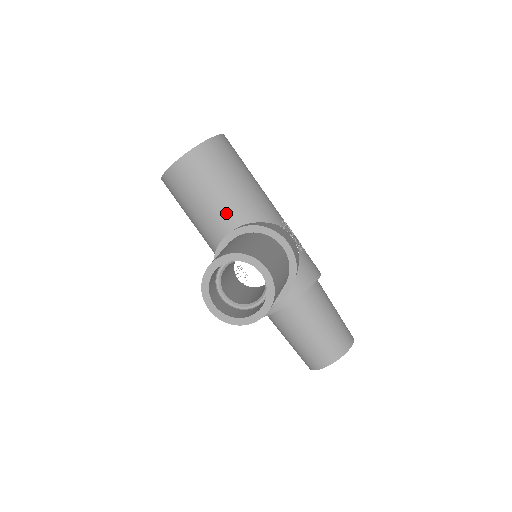
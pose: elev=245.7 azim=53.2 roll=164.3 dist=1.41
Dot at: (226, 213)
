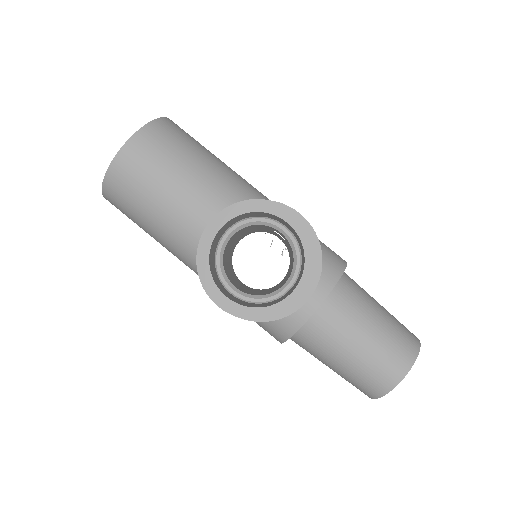
Dot at: (201, 203)
